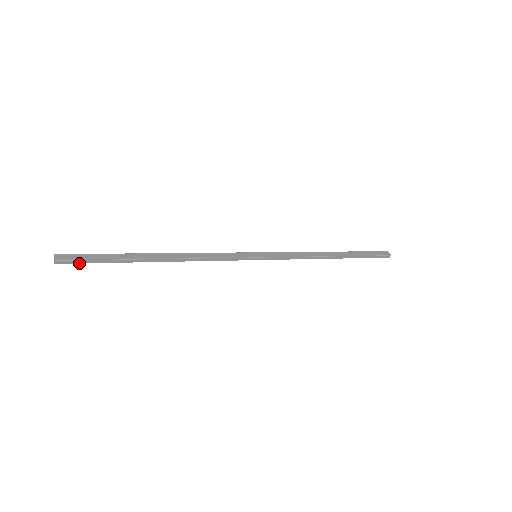
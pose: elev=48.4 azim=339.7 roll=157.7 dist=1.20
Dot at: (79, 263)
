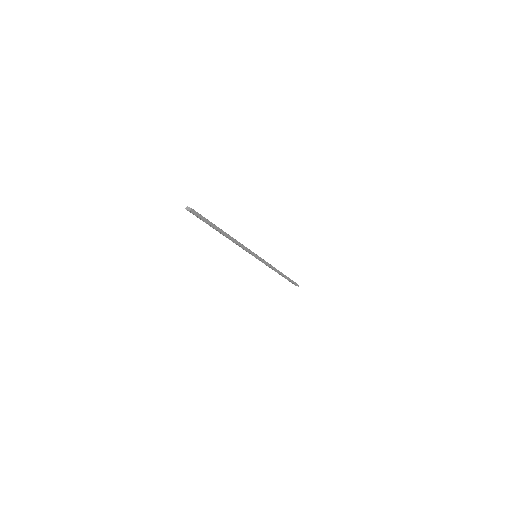
Dot at: occluded
